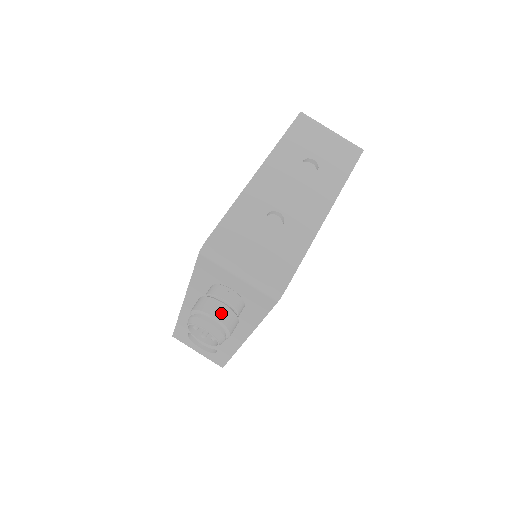
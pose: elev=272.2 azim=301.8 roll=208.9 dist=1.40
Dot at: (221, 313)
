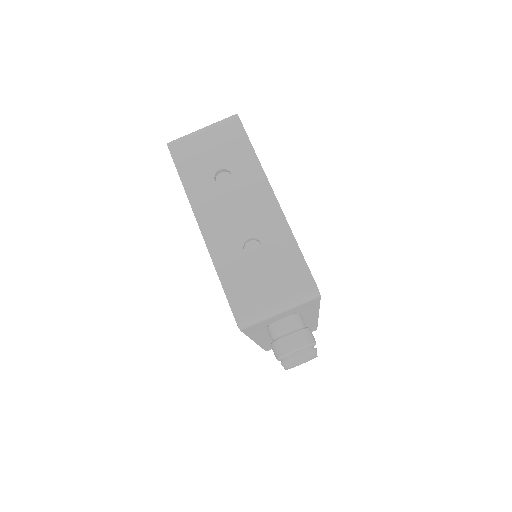
Dot at: (296, 342)
